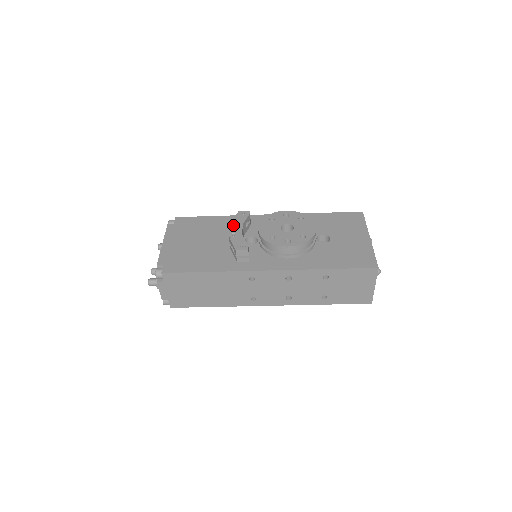
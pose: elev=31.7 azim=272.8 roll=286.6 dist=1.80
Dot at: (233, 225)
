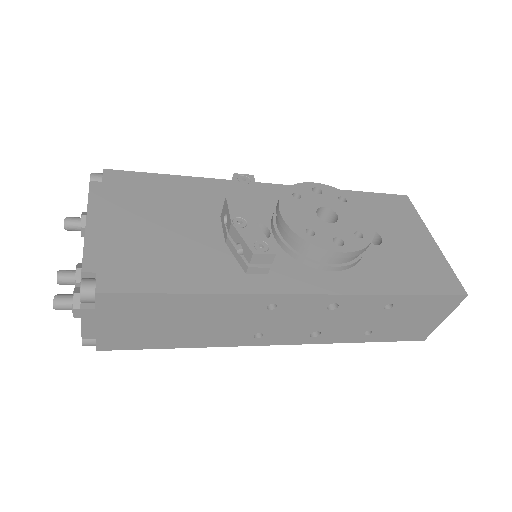
Dot at: (233, 200)
